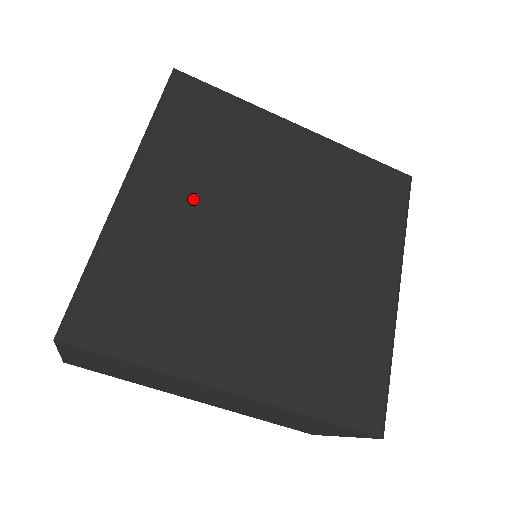
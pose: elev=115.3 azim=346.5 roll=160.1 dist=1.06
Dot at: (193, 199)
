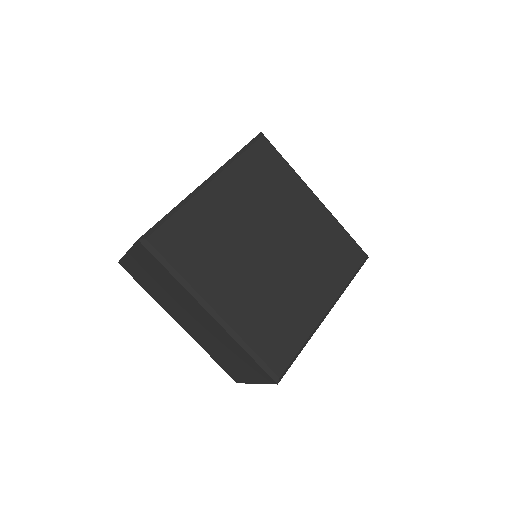
Dot at: (235, 281)
